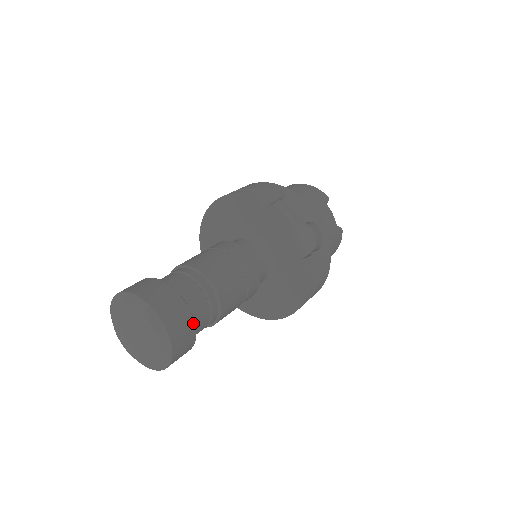
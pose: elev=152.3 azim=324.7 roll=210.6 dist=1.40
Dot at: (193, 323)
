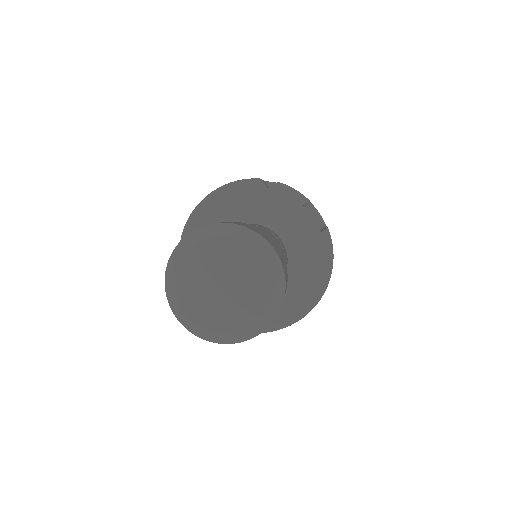
Dot at: occluded
